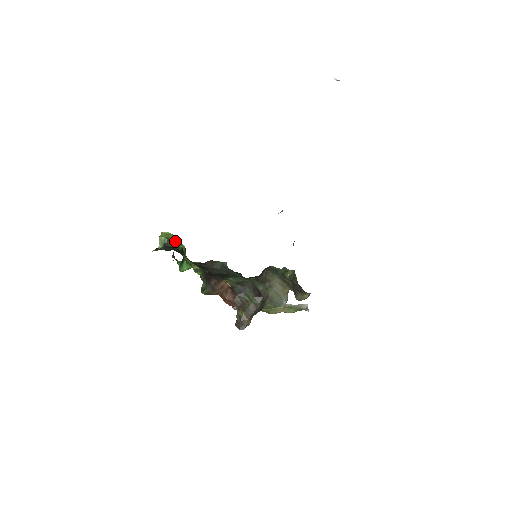
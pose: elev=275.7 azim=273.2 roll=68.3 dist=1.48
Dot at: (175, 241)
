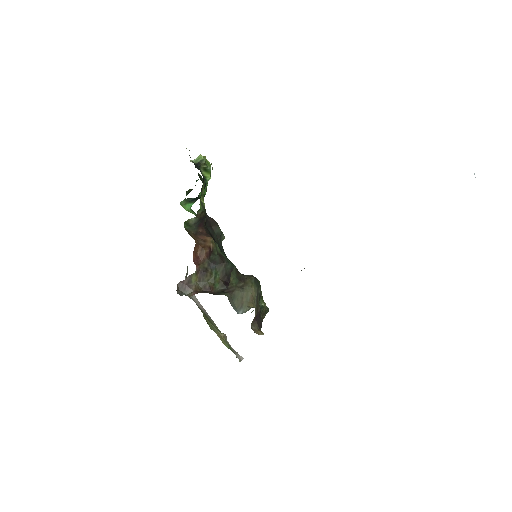
Dot at: (208, 173)
